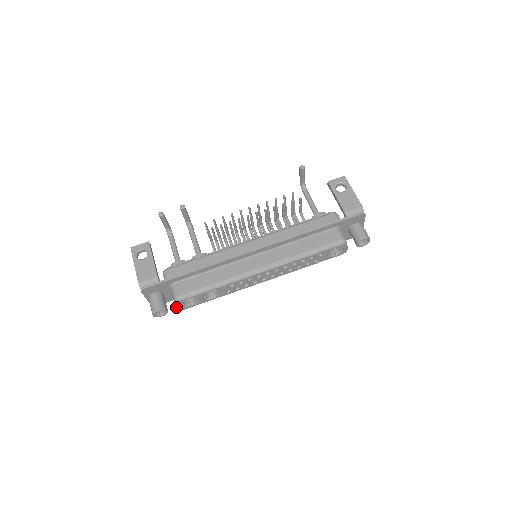
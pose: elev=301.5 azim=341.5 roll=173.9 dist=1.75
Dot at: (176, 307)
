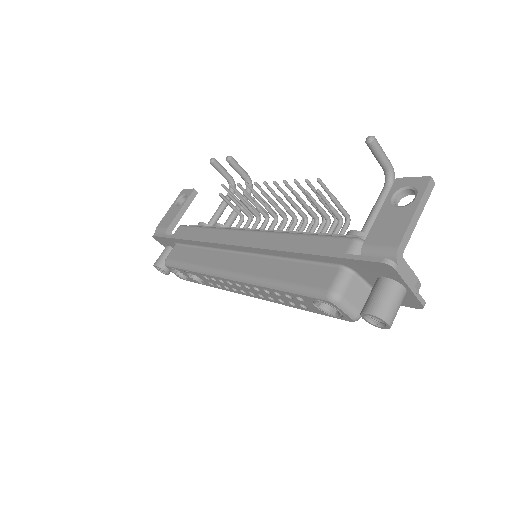
Dot at: occluded
